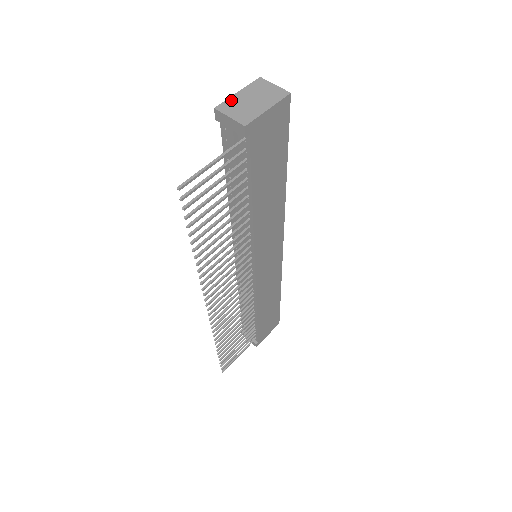
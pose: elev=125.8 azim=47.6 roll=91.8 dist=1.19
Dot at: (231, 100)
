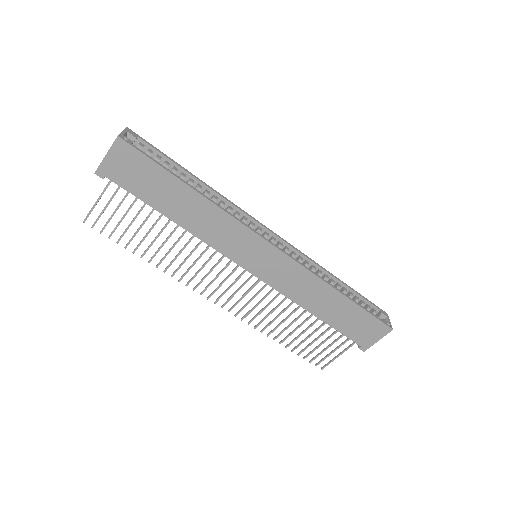
Dot at: occluded
